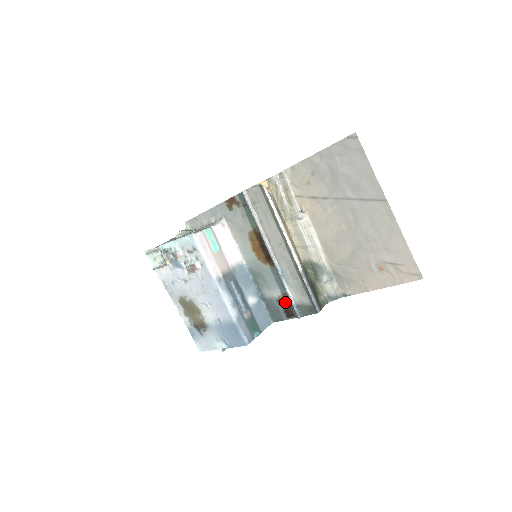
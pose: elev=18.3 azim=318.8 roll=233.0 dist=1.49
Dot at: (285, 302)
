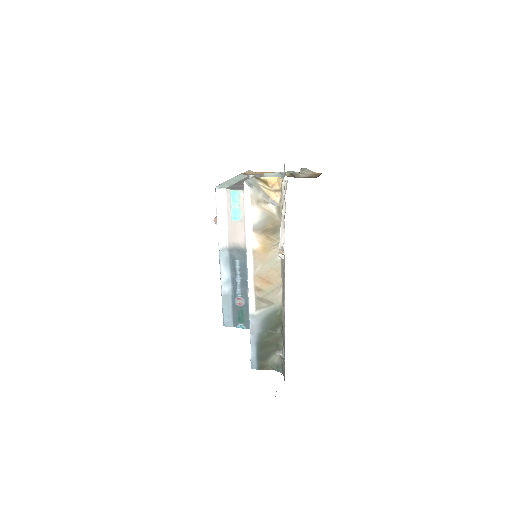
Dot at: occluded
